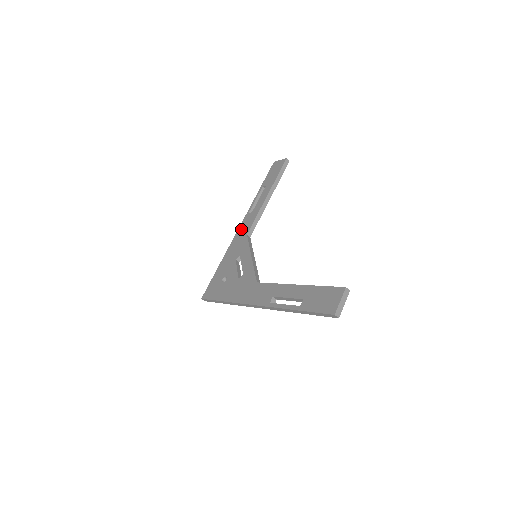
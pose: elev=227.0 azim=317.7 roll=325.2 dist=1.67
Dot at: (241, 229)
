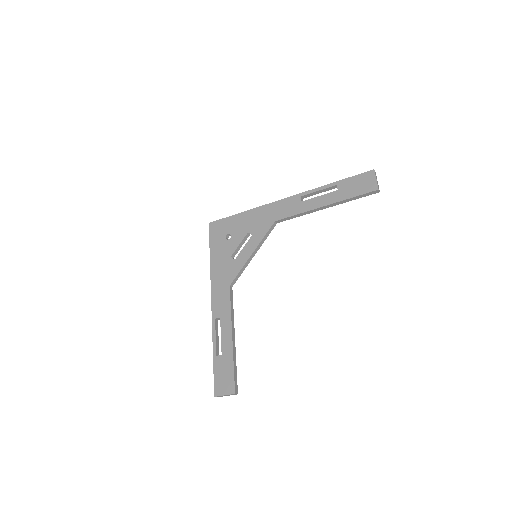
Dot at: (281, 205)
